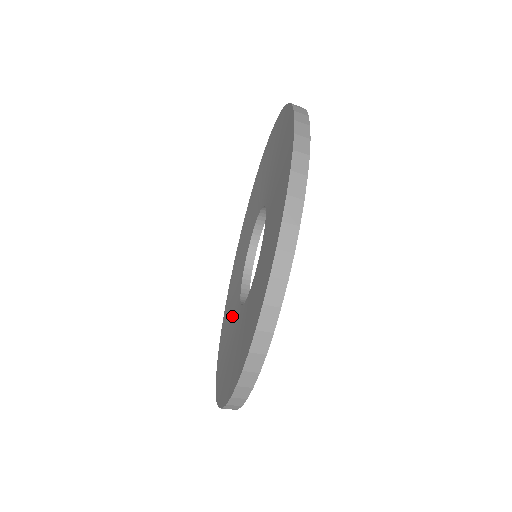
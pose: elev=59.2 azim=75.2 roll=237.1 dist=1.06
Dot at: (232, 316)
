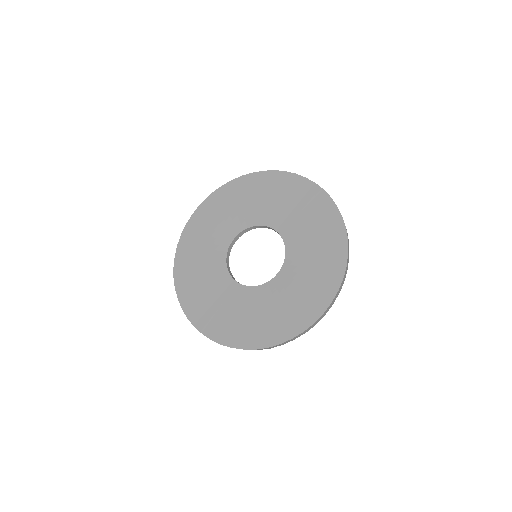
Dot at: (229, 220)
